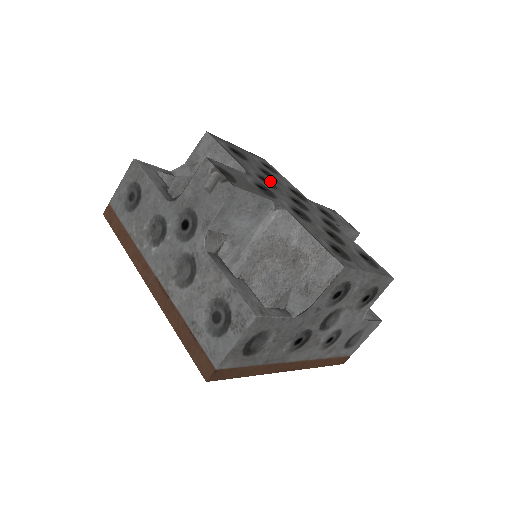
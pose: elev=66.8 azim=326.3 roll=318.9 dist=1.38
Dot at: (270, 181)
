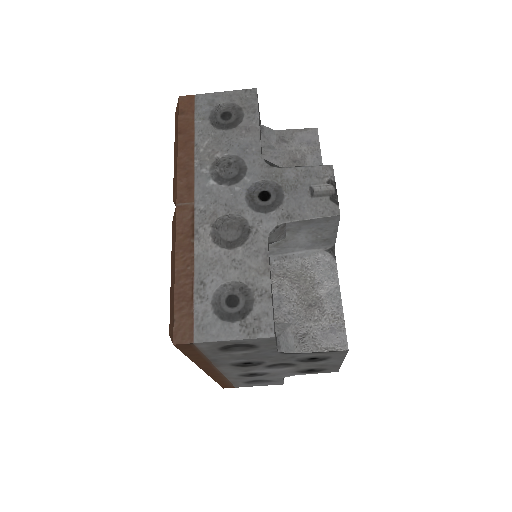
Dot at: occluded
